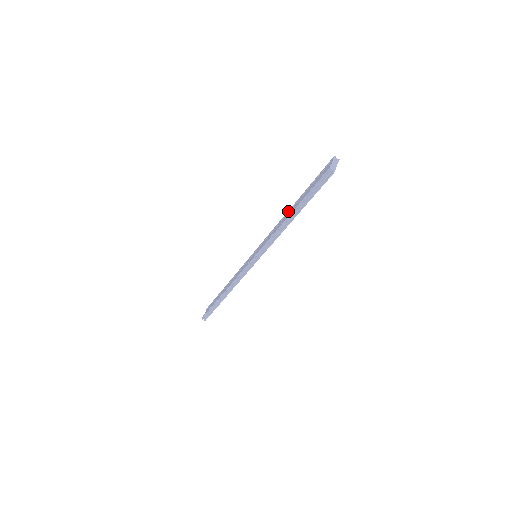
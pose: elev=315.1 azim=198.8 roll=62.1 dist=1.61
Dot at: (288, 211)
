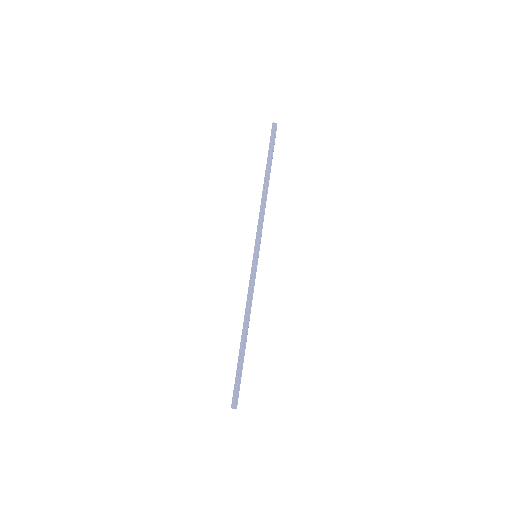
Dot at: occluded
